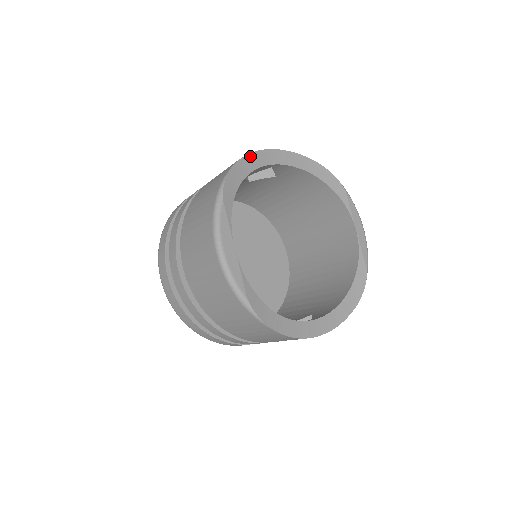
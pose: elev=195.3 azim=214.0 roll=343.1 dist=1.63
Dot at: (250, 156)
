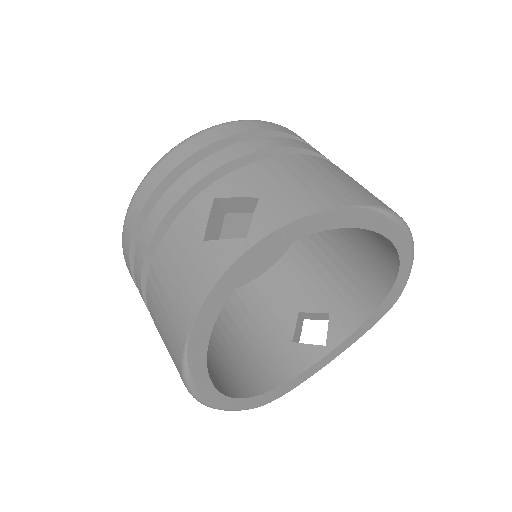
Dot at: (216, 288)
